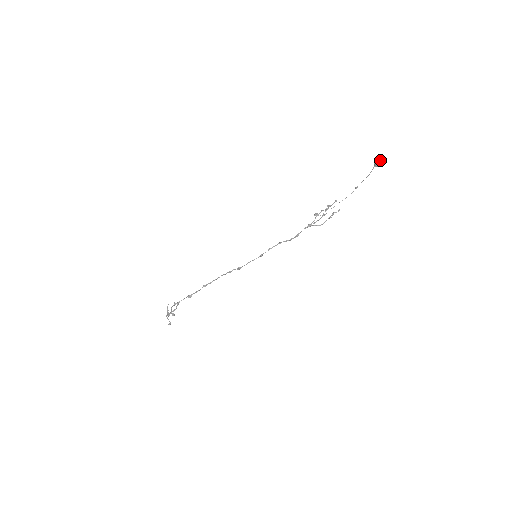
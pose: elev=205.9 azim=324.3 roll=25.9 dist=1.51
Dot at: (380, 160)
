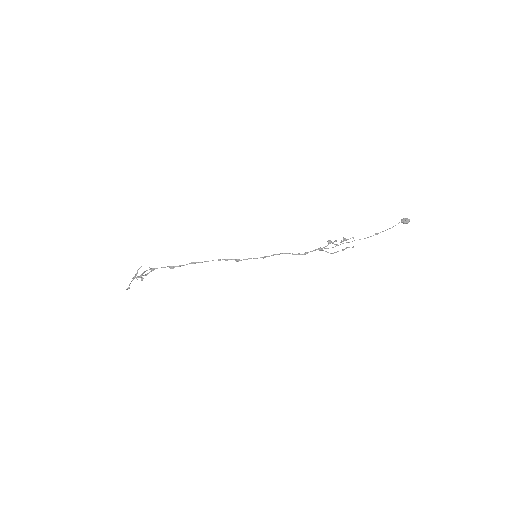
Dot at: occluded
